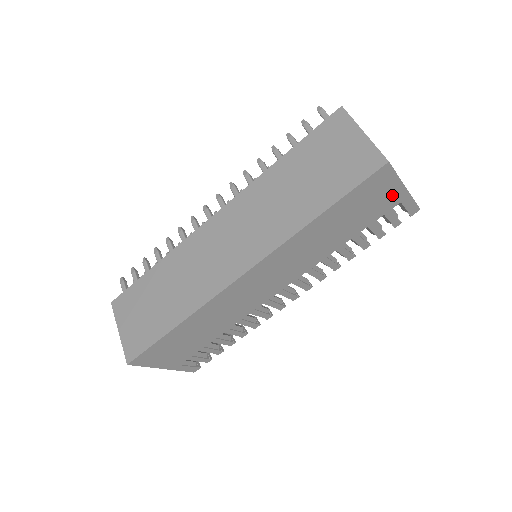
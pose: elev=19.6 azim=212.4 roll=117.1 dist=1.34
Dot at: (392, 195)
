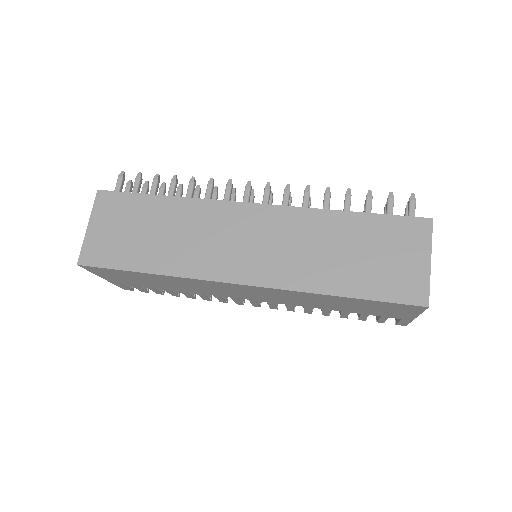
Dot at: (402, 315)
